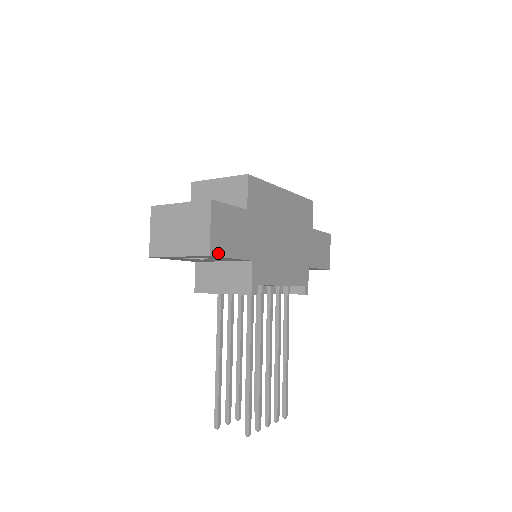
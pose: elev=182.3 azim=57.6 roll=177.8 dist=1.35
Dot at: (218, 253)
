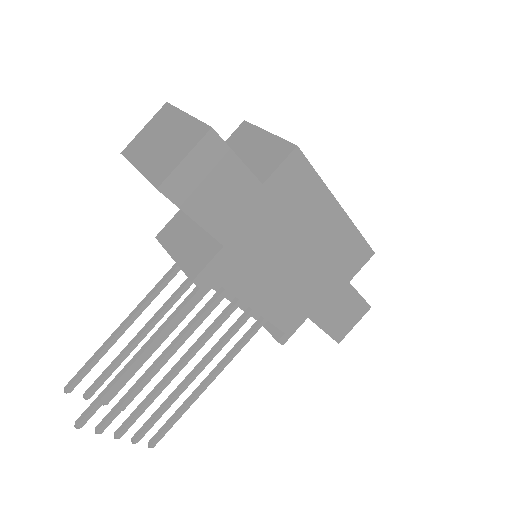
Dot at: (174, 197)
